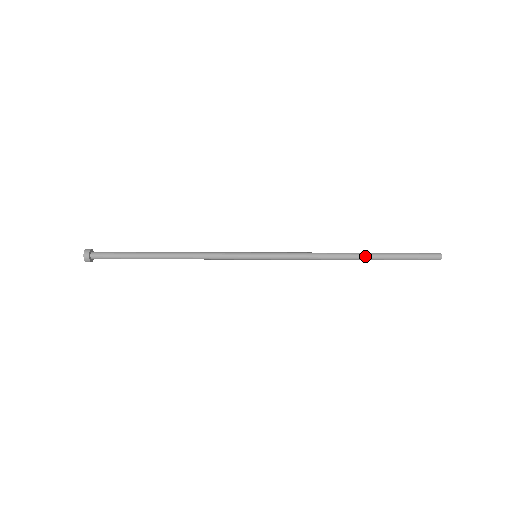
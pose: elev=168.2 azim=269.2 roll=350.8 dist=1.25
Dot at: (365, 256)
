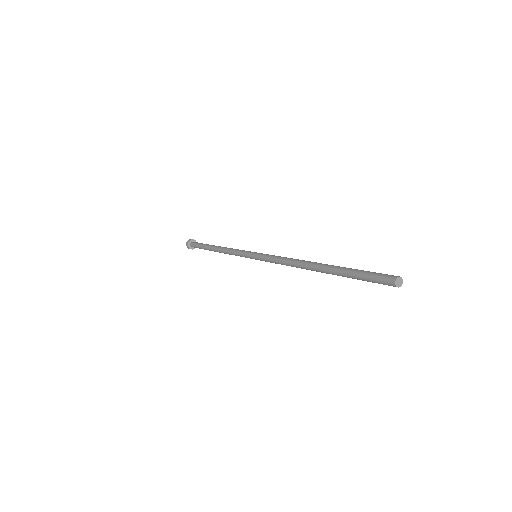
Dot at: (321, 270)
